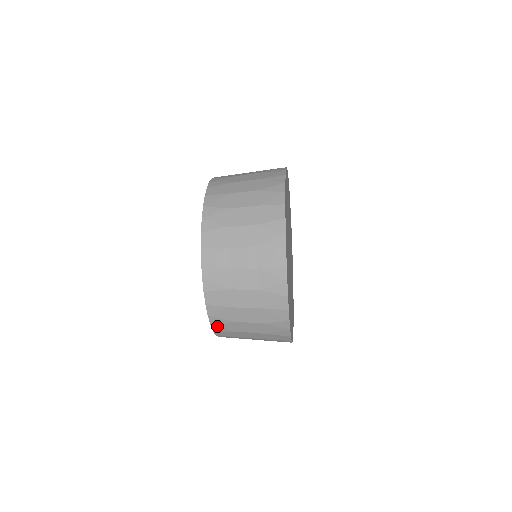
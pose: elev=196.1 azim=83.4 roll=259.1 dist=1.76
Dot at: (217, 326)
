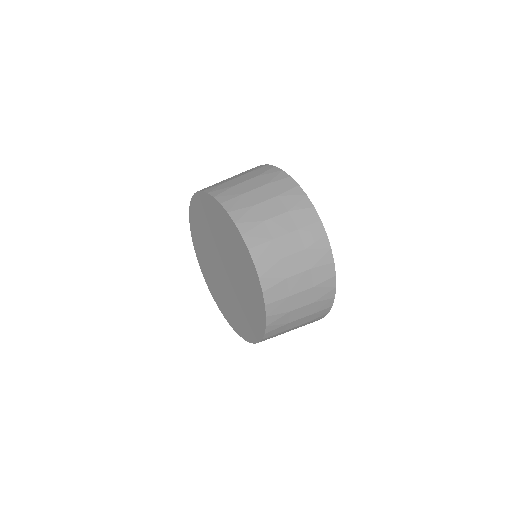
Dot at: occluded
